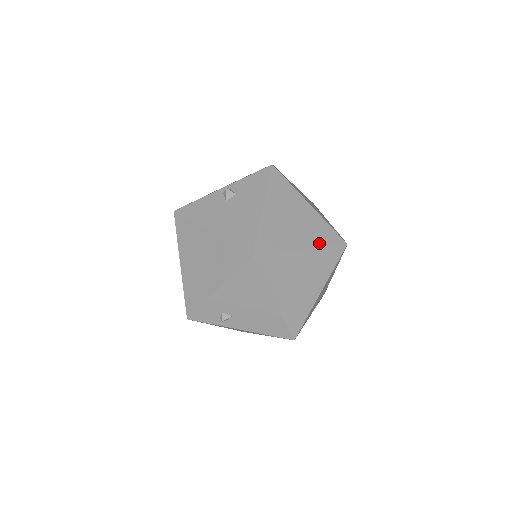
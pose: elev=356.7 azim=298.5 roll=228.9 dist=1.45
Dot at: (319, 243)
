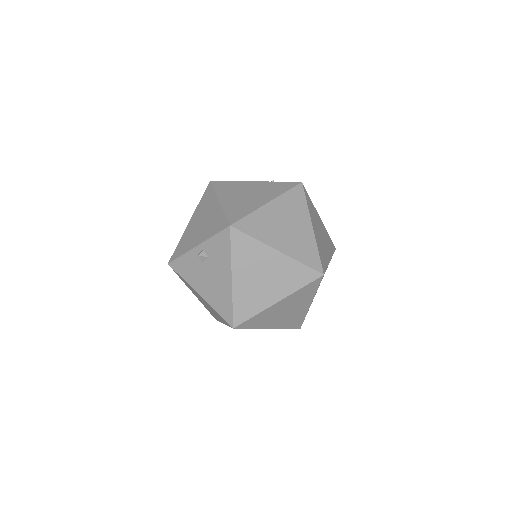
Dot at: (293, 288)
